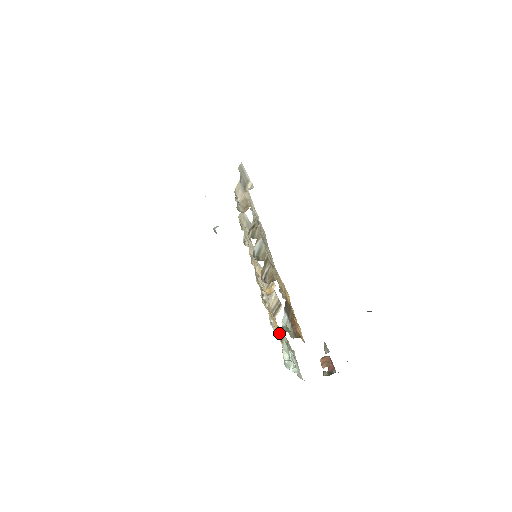
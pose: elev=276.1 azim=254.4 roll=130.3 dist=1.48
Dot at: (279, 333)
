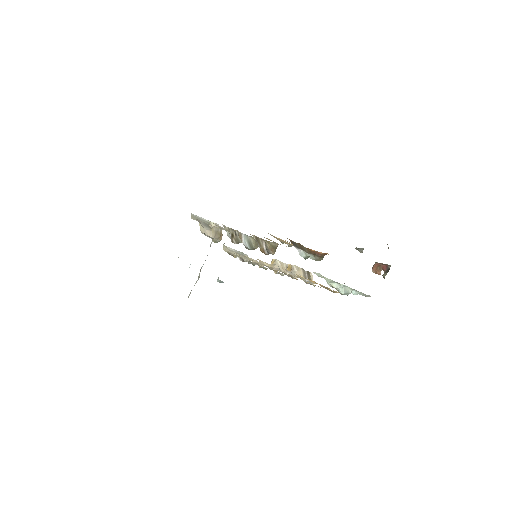
Dot at: occluded
